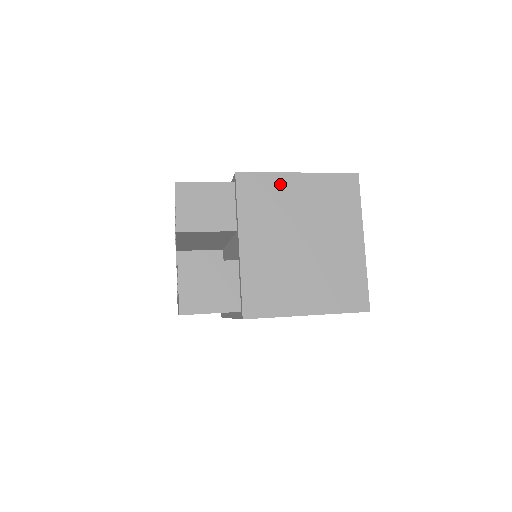
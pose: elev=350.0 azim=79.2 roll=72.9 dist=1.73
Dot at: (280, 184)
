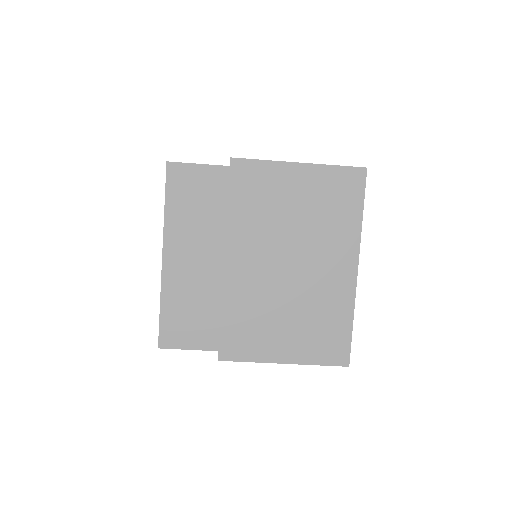
Dot at: occluded
